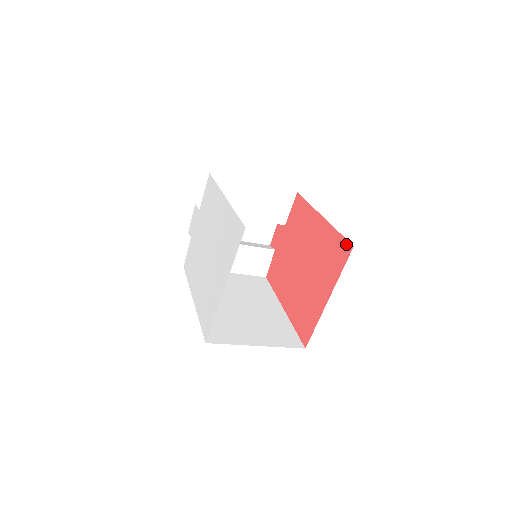
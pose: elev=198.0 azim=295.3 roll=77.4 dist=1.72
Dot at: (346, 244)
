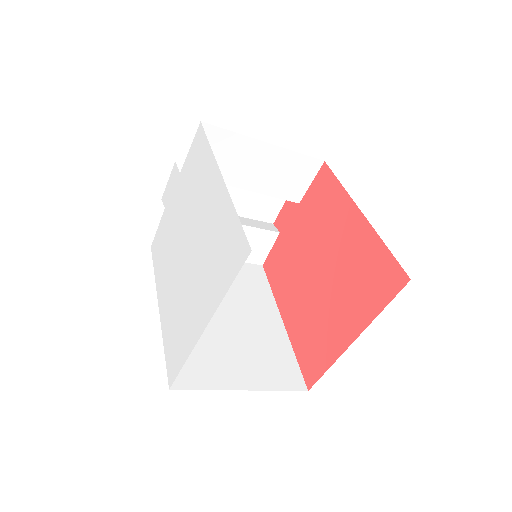
Dot at: (397, 271)
